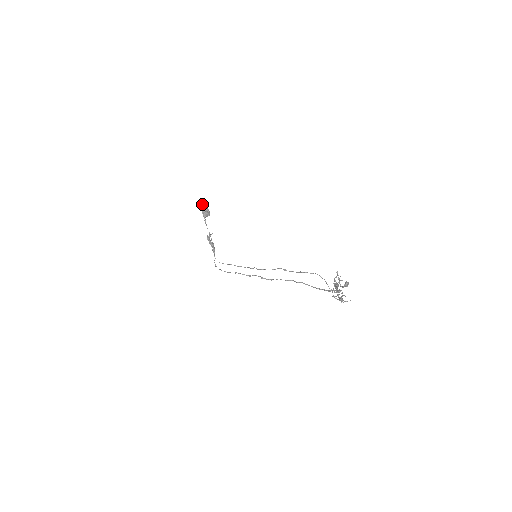
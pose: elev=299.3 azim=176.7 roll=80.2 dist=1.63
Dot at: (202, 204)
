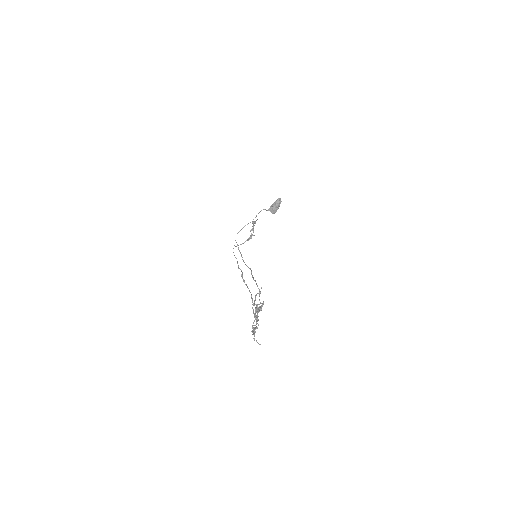
Dot at: (278, 200)
